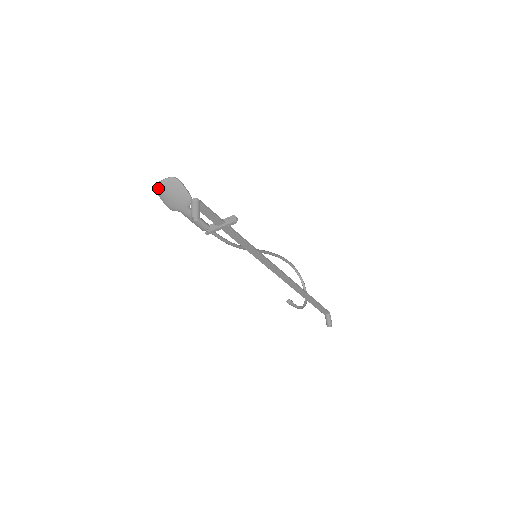
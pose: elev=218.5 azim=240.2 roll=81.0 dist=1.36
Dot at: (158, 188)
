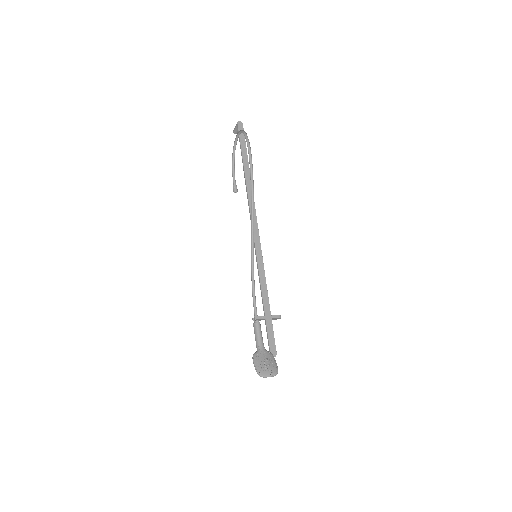
Dot at: (261, 375)
